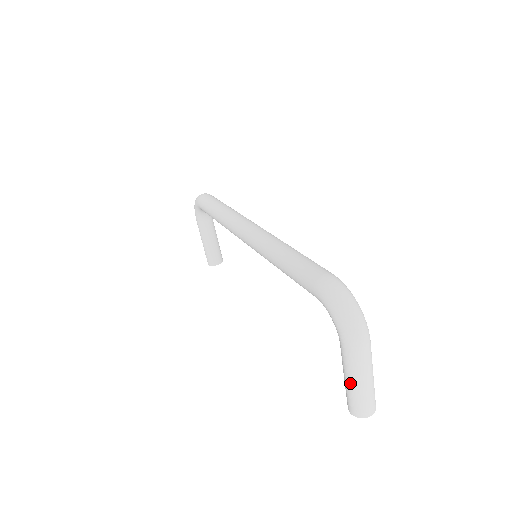
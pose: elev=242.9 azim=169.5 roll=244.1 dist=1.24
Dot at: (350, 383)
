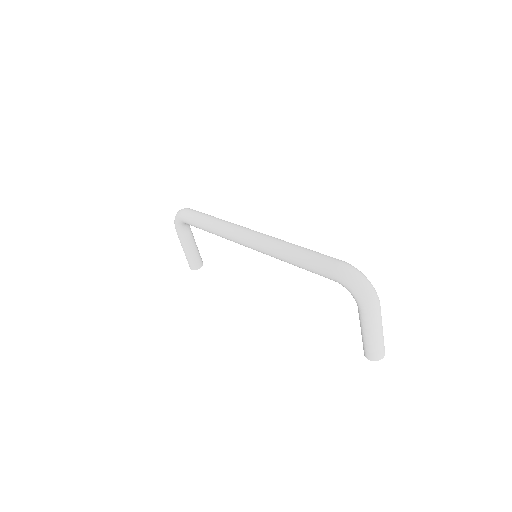
Dot at: (369, 337)
